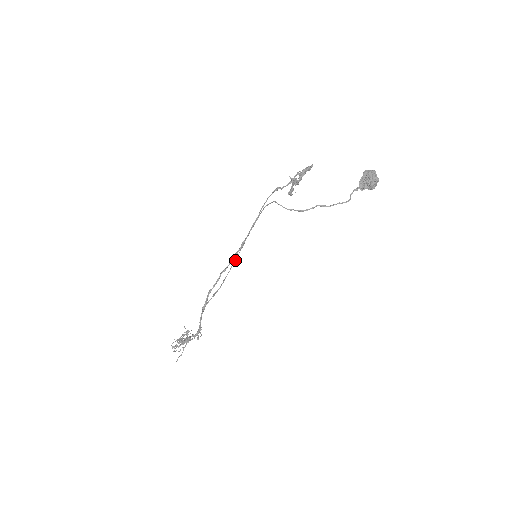
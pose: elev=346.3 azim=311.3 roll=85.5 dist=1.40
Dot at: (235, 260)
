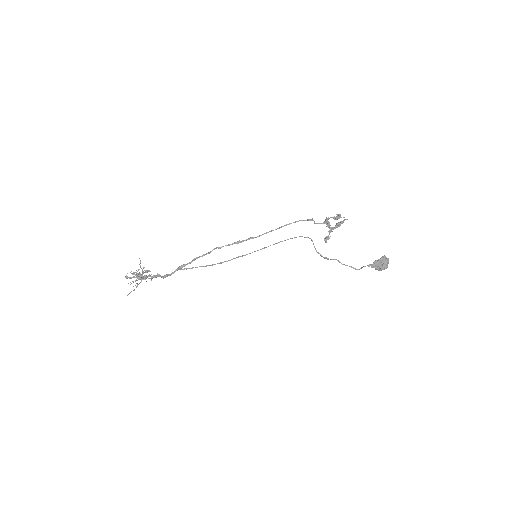
Dot at: occluded
